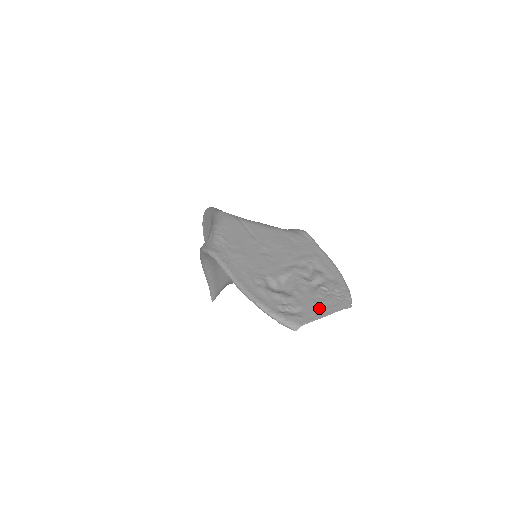
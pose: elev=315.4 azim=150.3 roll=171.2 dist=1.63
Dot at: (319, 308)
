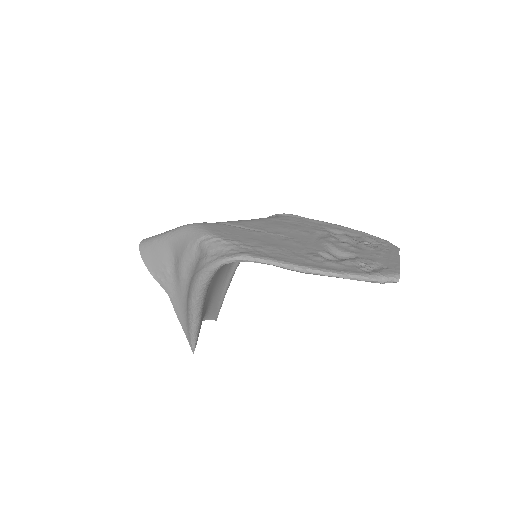
Dot at: (386, 257)
